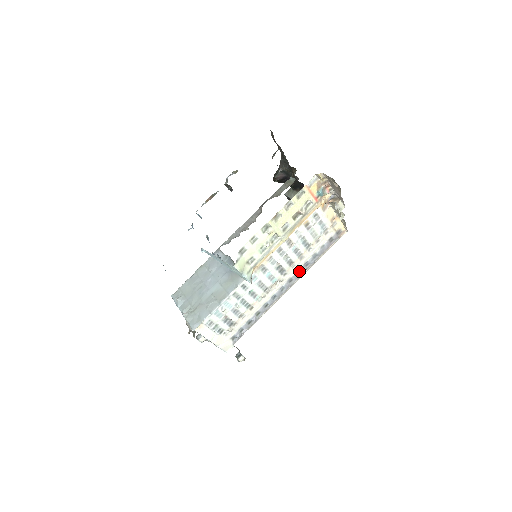
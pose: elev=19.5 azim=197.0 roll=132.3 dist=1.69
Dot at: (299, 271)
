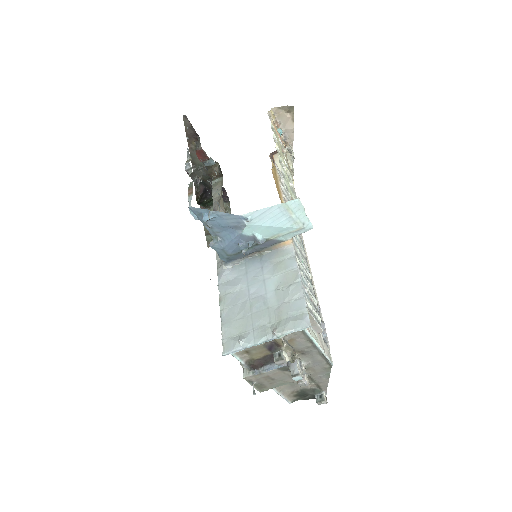
Dot at: occluded
